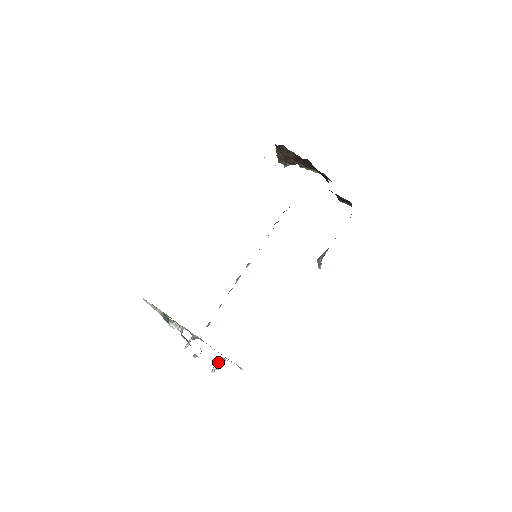
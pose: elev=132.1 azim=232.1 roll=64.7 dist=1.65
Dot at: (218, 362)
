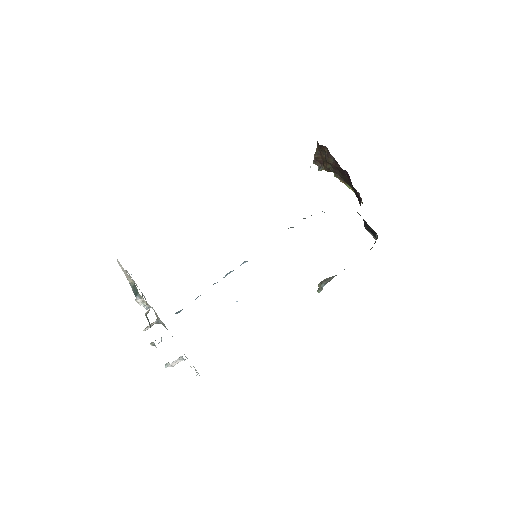
Dot at: (176, 360)
